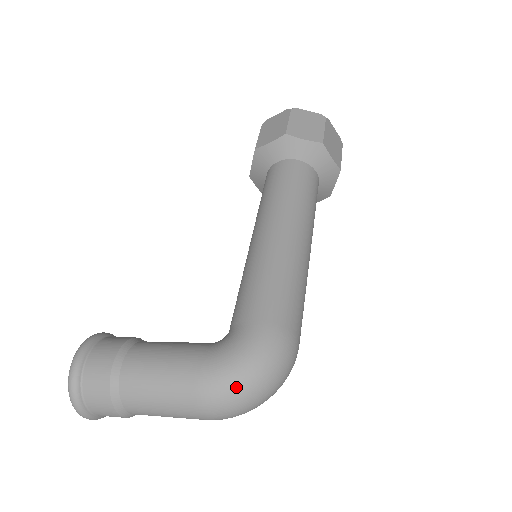
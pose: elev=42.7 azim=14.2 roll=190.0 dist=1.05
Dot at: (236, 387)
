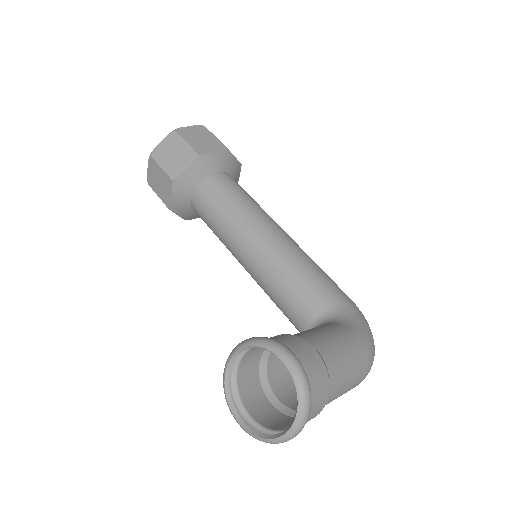
Dot at: occluded
